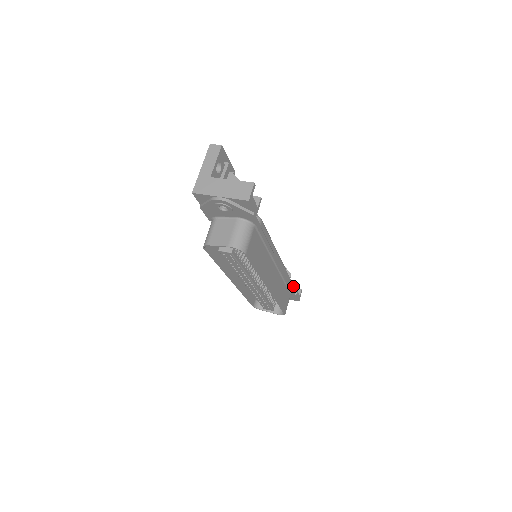
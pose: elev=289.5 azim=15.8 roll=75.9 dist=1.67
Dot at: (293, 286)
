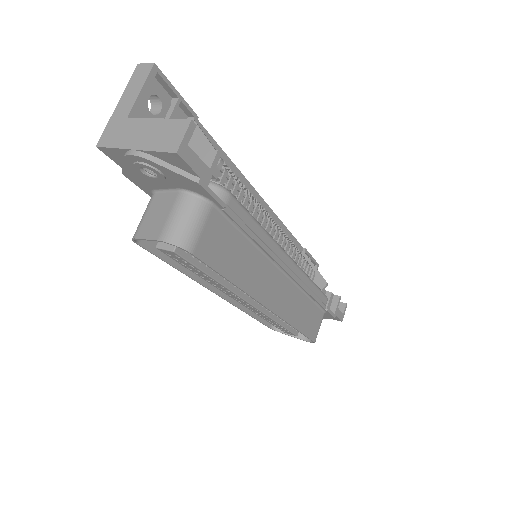
Dot at: (330, 300)
